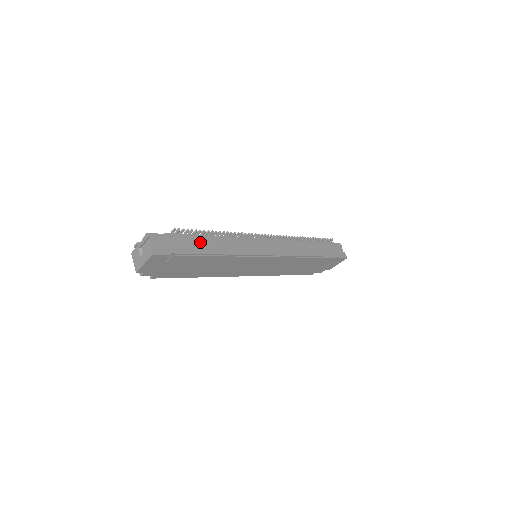
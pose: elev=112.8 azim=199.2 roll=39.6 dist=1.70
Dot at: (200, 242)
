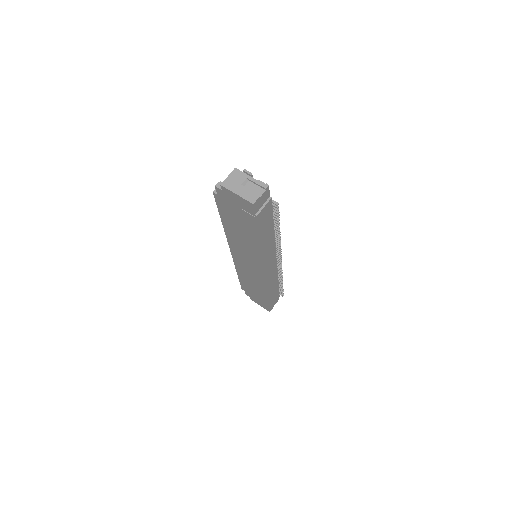
Dot at: (268, 225)
